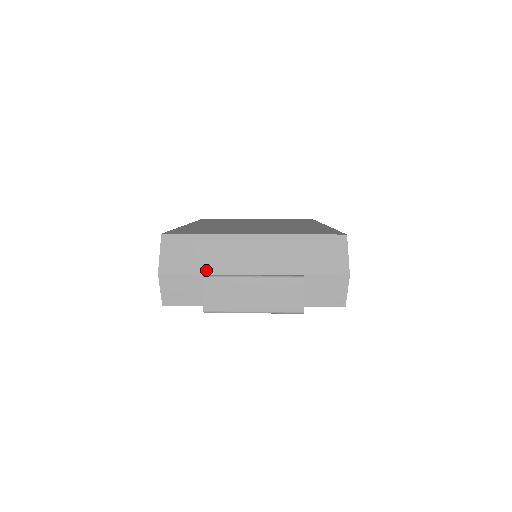
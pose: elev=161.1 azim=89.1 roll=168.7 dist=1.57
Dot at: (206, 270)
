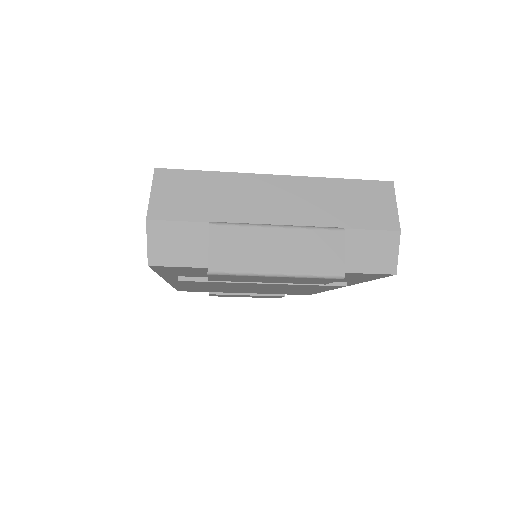
Dot at: (213, 217)
